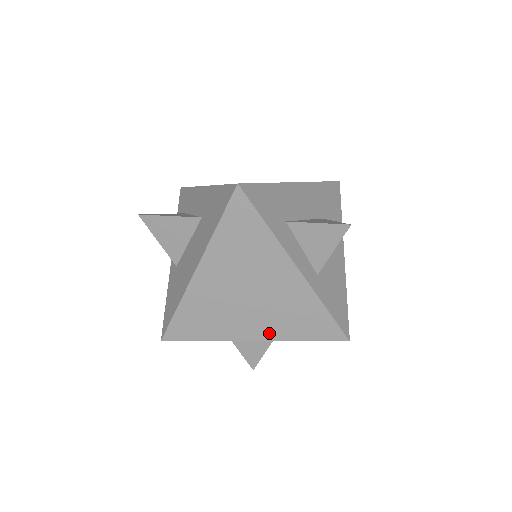
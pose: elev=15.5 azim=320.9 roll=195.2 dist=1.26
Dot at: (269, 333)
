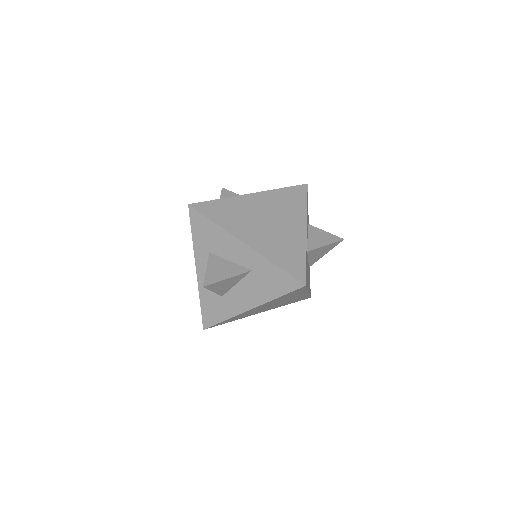
Dot at: (260, 246)
